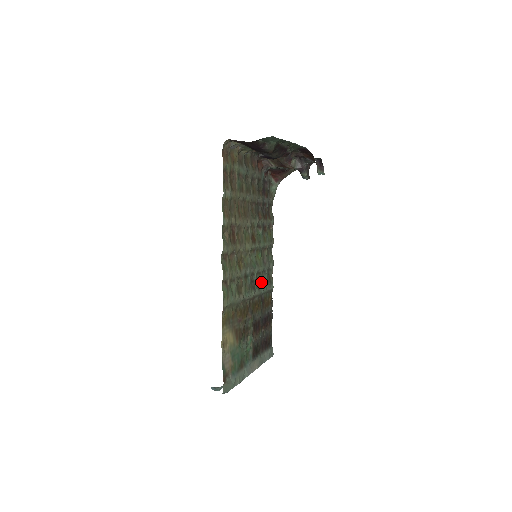
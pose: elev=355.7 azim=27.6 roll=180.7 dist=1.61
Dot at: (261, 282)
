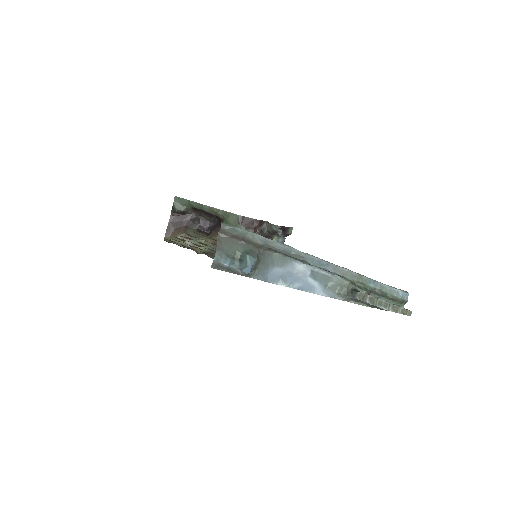
Dot at: occluded
